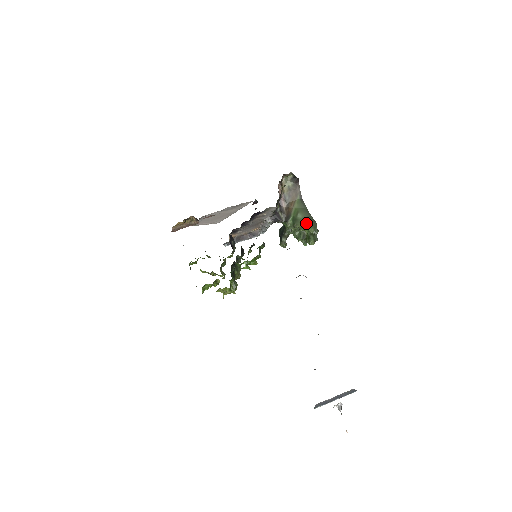
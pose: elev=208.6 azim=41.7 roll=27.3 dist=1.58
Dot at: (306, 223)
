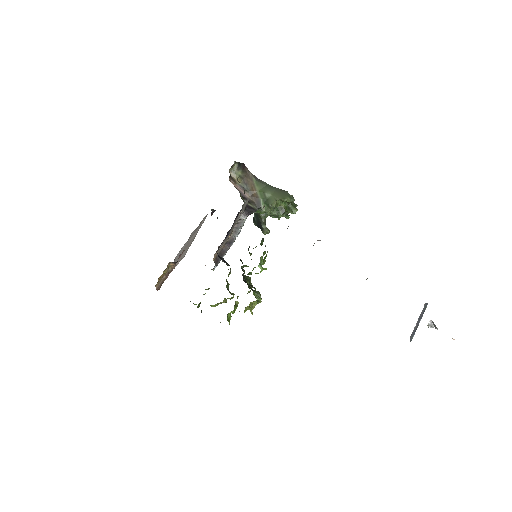
Dot at: (279, 197)
